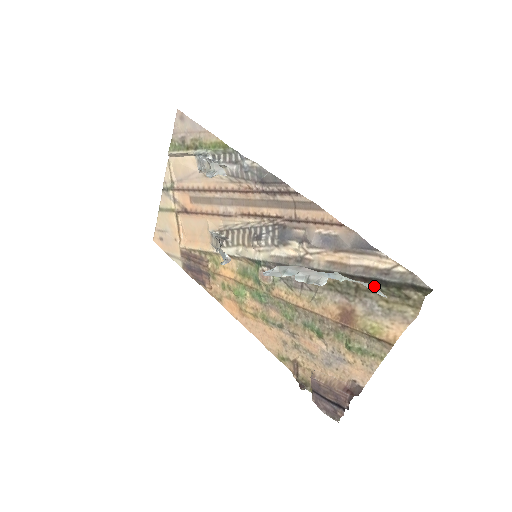
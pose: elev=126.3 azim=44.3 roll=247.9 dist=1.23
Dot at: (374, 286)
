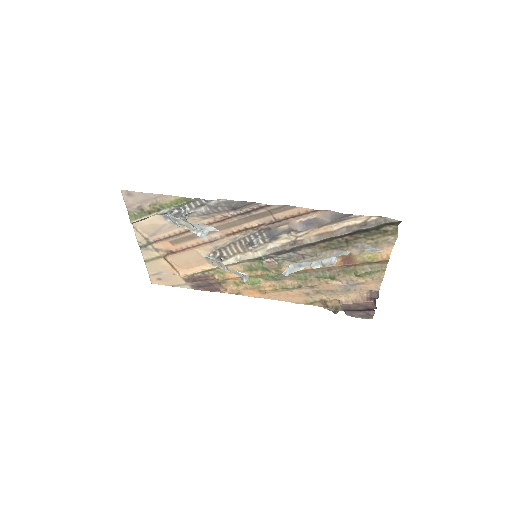
Dot at: (373, 249)
